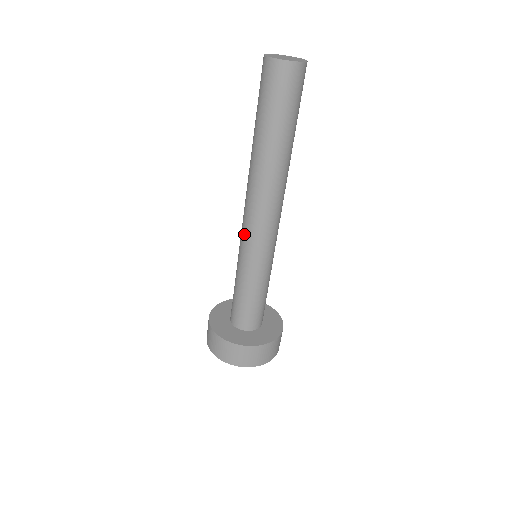
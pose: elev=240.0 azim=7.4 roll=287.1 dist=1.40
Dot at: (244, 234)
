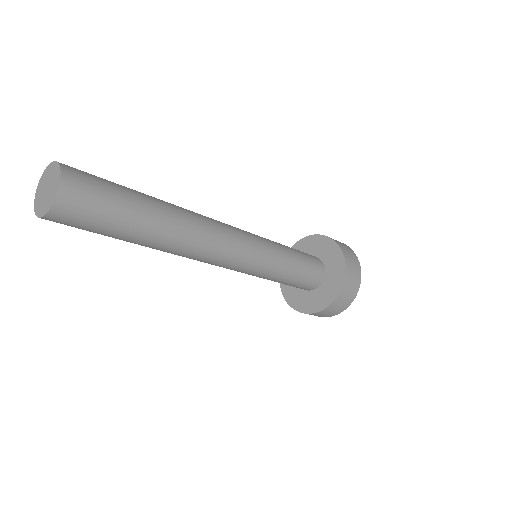
Dot at: occluded
